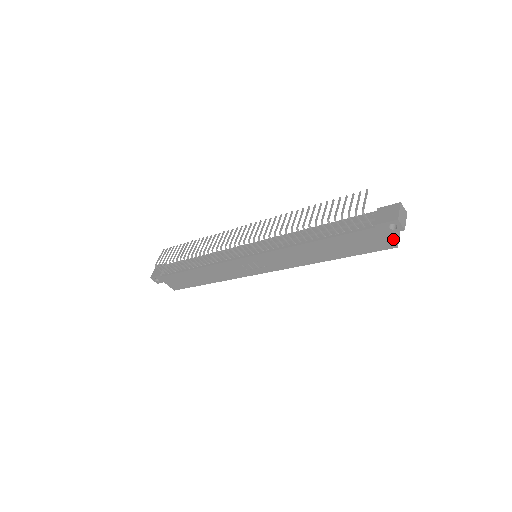
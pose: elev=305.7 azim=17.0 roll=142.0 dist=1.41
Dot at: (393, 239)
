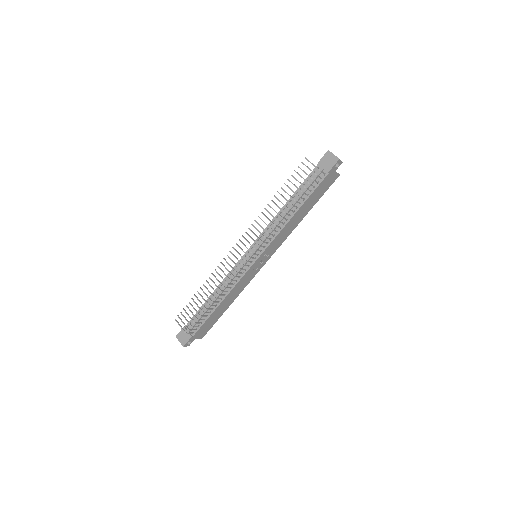
Dot at: occluded
